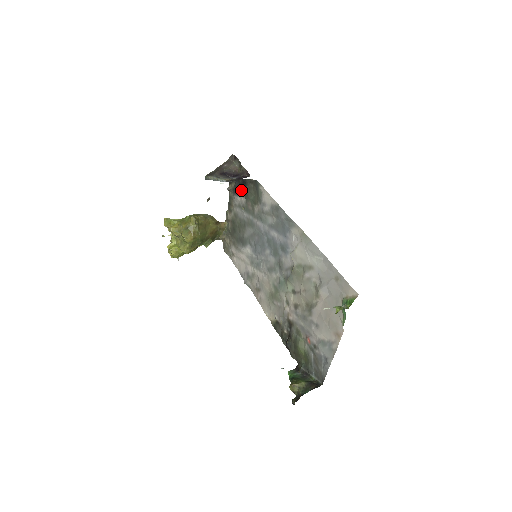
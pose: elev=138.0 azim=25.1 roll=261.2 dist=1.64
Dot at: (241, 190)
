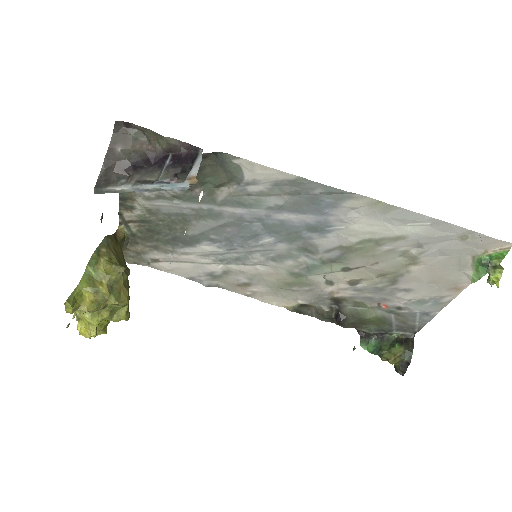
Dot at: occluded
